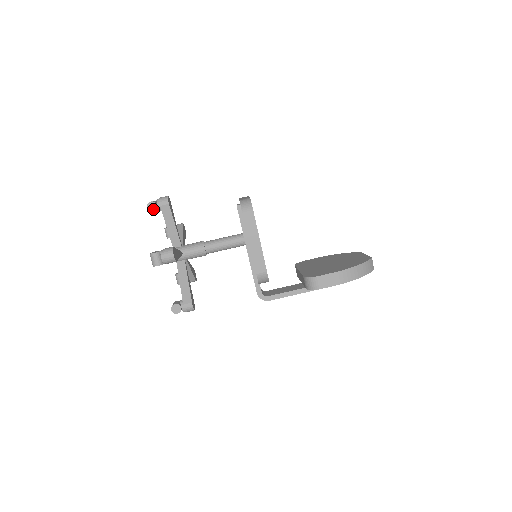
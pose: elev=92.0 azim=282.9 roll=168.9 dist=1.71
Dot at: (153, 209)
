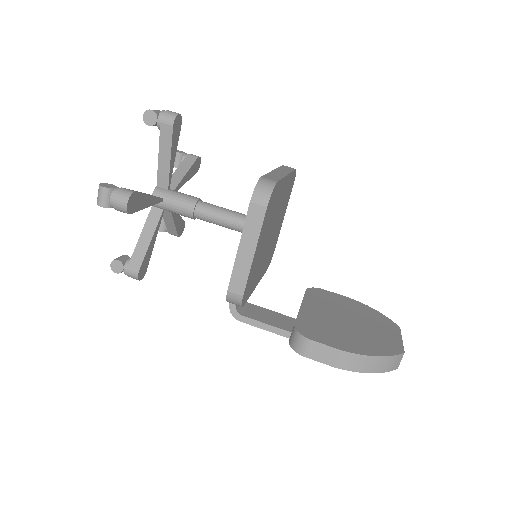
Dot at: (150, 122)
